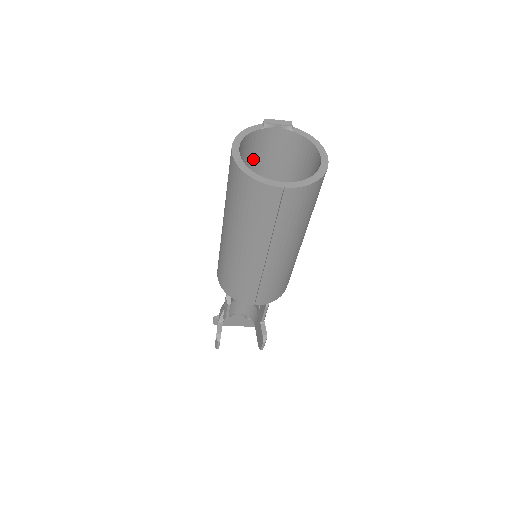
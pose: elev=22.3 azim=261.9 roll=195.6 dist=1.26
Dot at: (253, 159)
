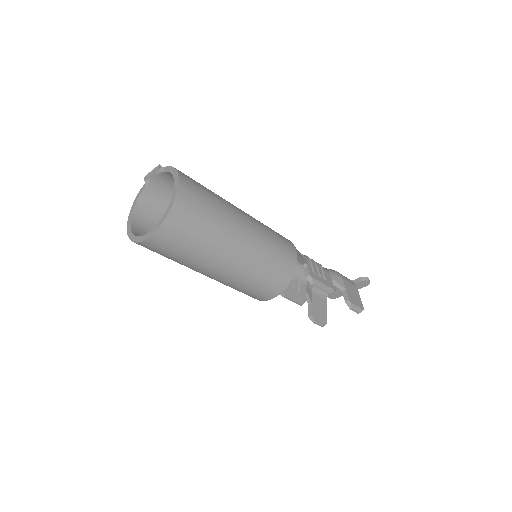
Dot at: occluded
